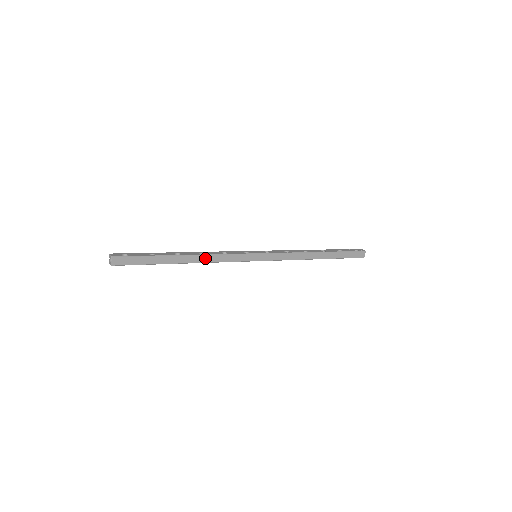
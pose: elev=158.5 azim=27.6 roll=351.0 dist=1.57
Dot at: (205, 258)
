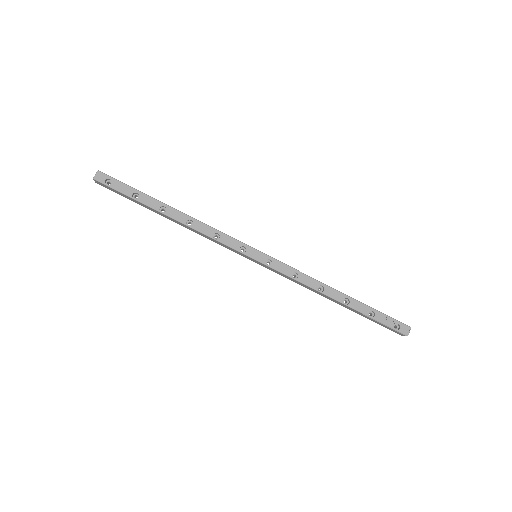
Dot at: (191, 229)
